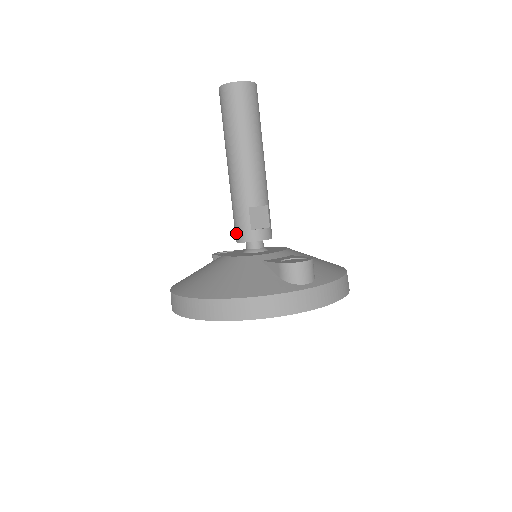
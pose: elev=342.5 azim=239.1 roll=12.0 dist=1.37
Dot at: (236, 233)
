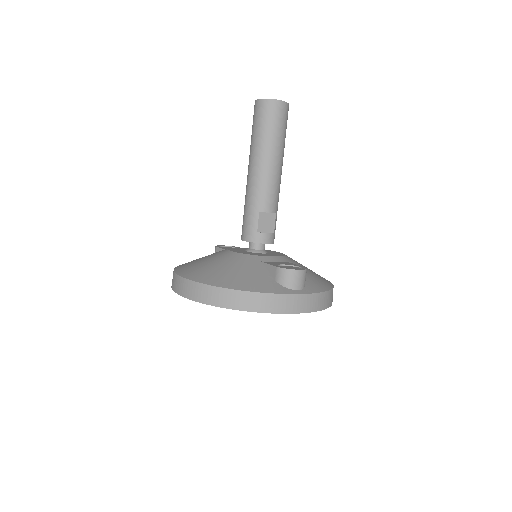
Dot at: (243, 232)
